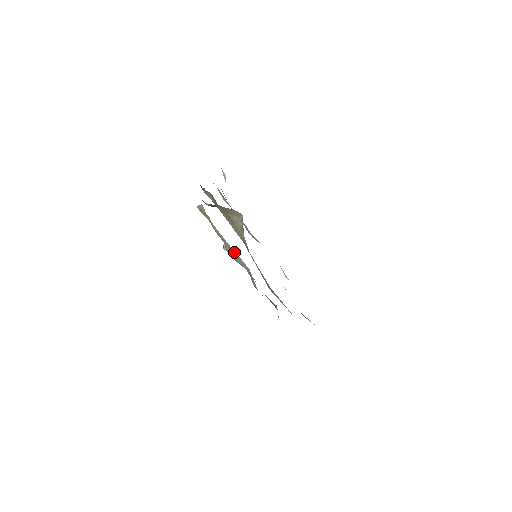
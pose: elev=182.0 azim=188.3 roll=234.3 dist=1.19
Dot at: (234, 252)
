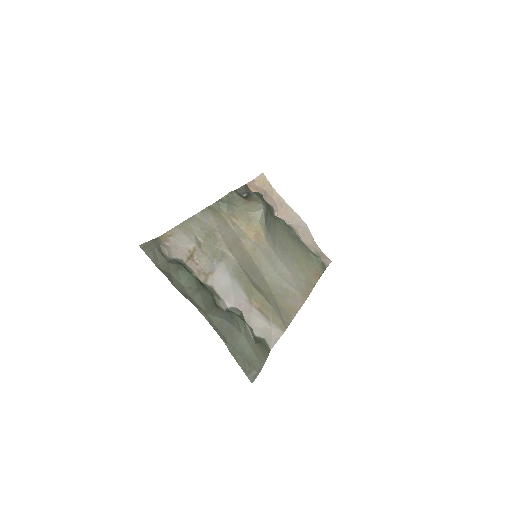
Dot at: (292, 211)
